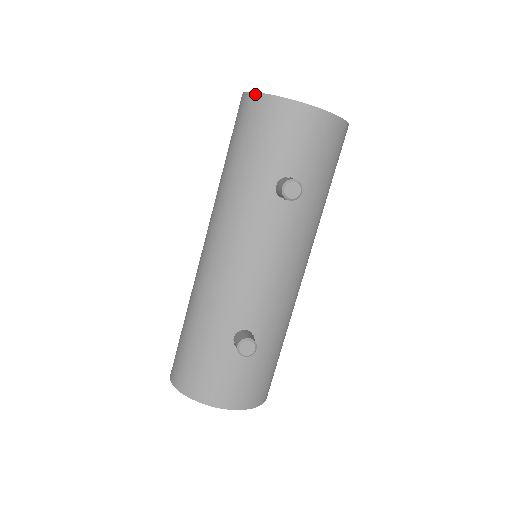
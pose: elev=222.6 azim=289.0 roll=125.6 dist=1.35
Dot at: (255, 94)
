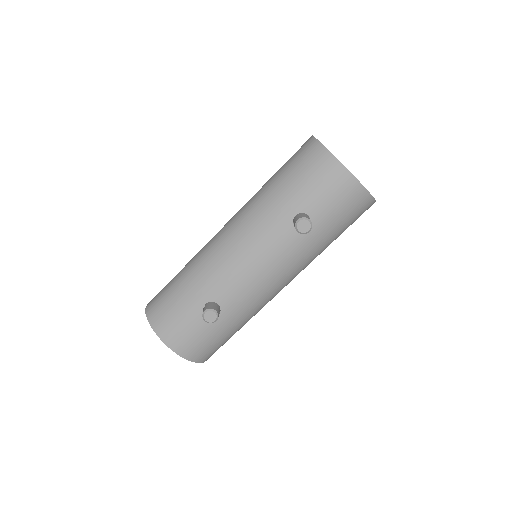
Dot at: (319, 143)
